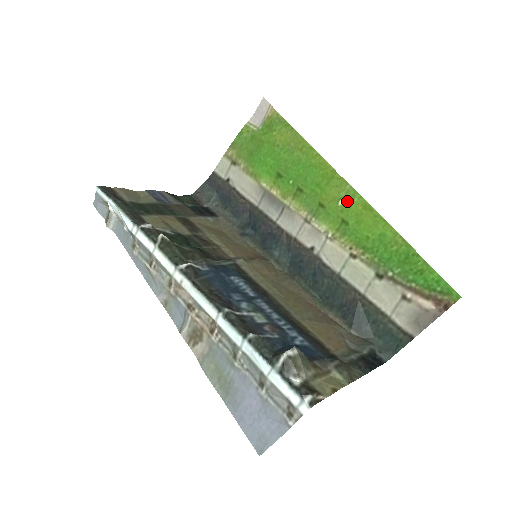
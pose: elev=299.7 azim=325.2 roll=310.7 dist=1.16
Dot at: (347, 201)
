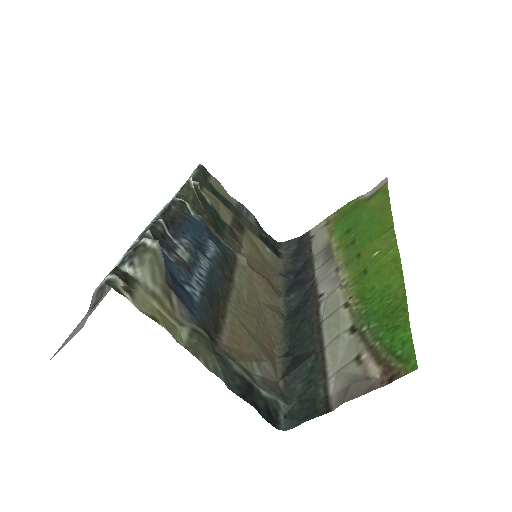
Dot at: (382, 252)
